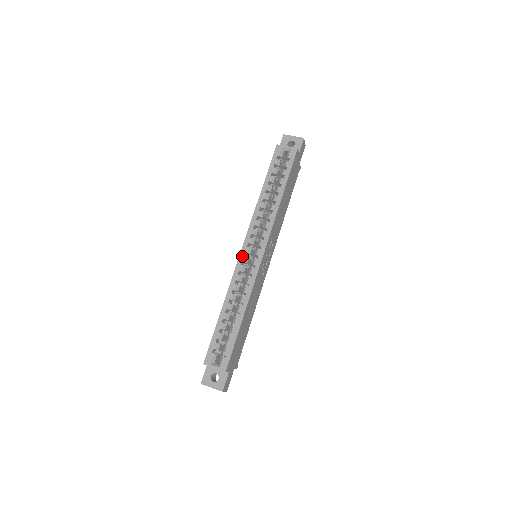
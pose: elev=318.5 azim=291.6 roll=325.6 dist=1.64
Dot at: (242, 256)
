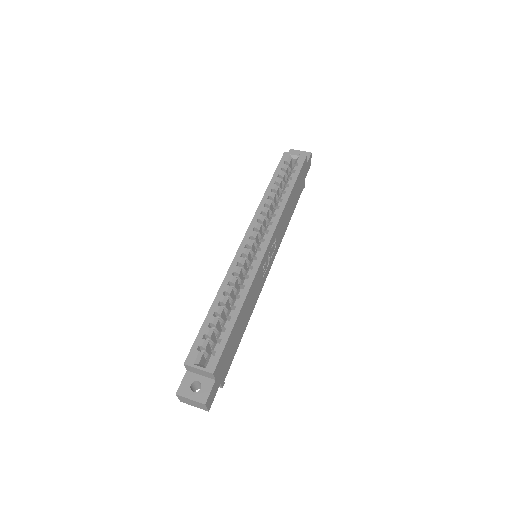
Dot at: (242, 248)
